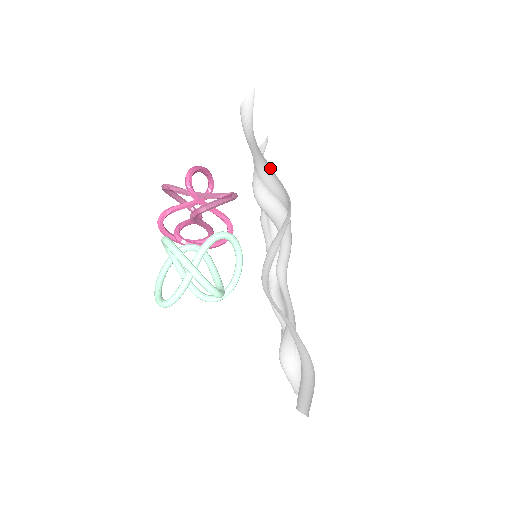
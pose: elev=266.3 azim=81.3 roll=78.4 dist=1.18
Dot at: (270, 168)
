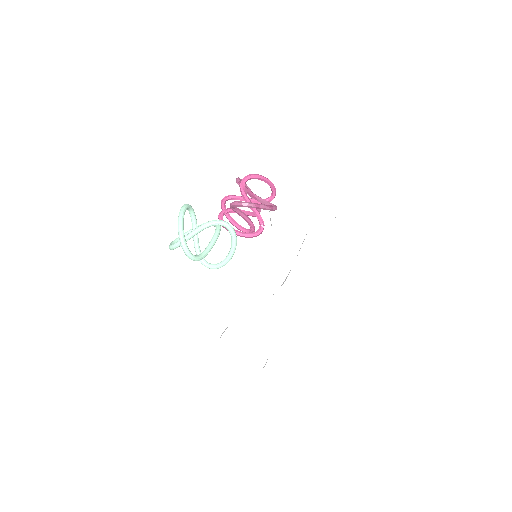
Dot at: occluded
